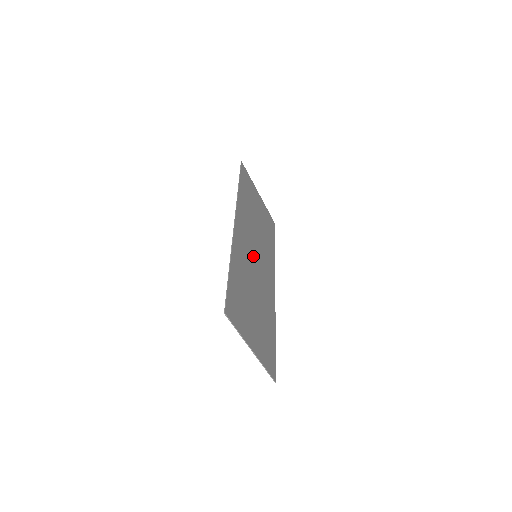
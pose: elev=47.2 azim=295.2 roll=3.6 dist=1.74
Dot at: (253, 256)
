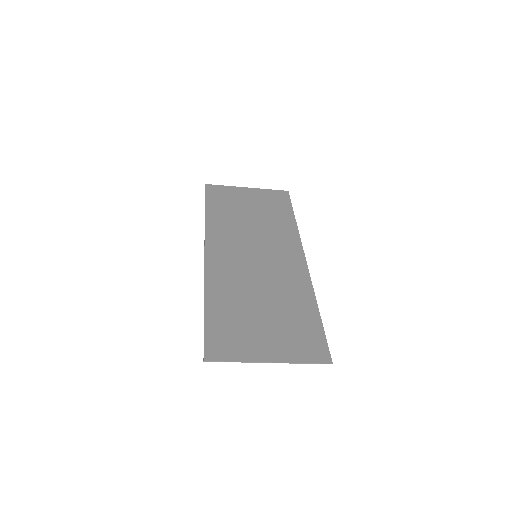
Dot at: (249, 261)
